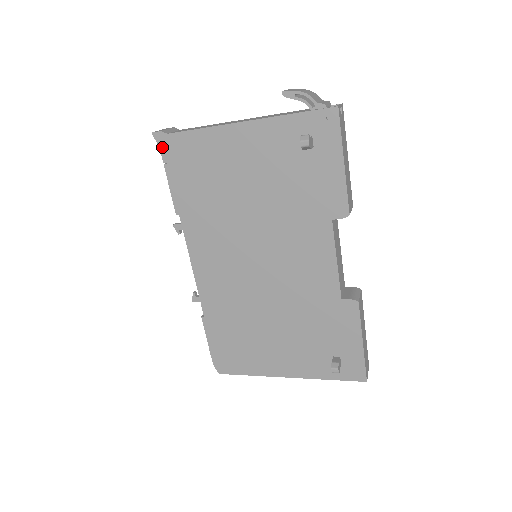
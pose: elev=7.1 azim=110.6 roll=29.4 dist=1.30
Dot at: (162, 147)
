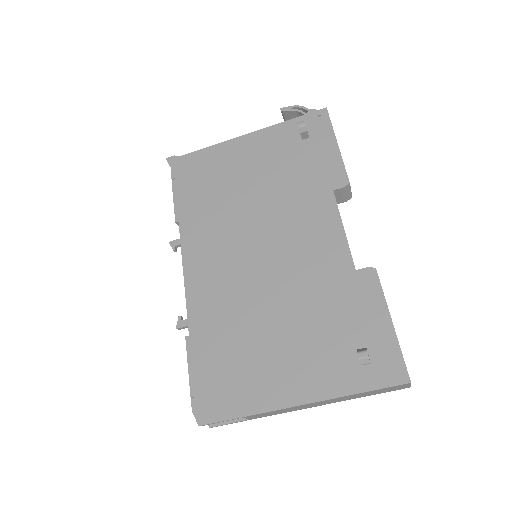
Dot at: (173, 167)
